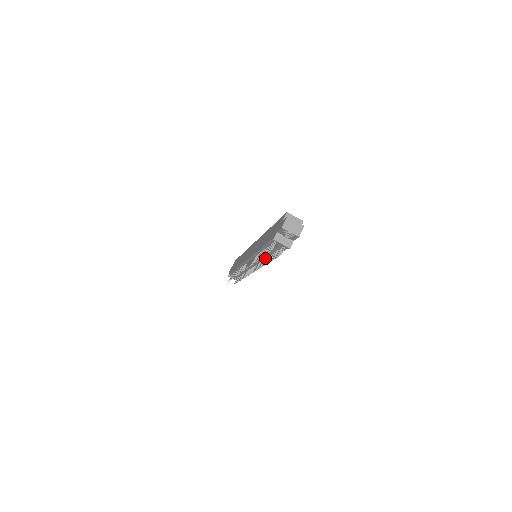
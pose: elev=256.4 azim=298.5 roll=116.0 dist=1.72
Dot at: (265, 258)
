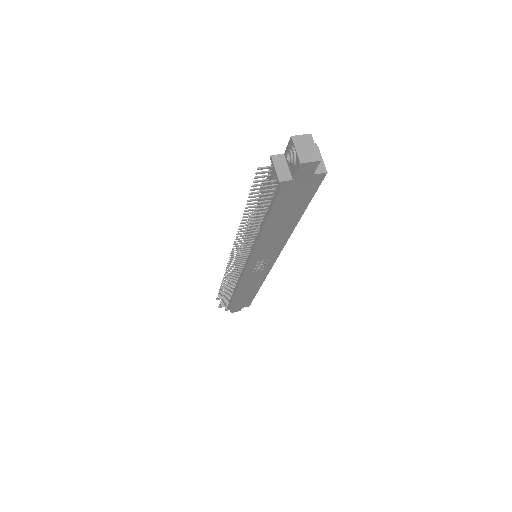
Dot at: (256, 235)
